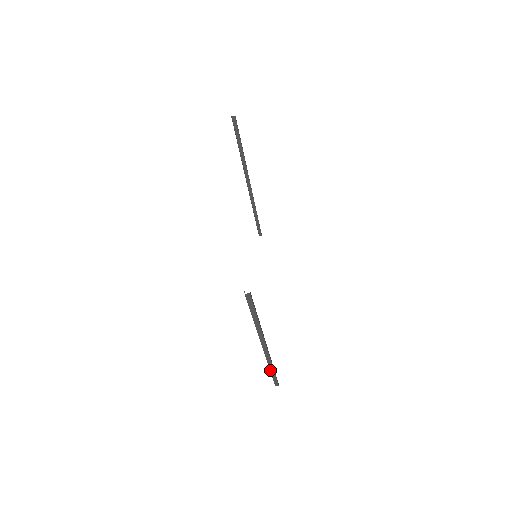
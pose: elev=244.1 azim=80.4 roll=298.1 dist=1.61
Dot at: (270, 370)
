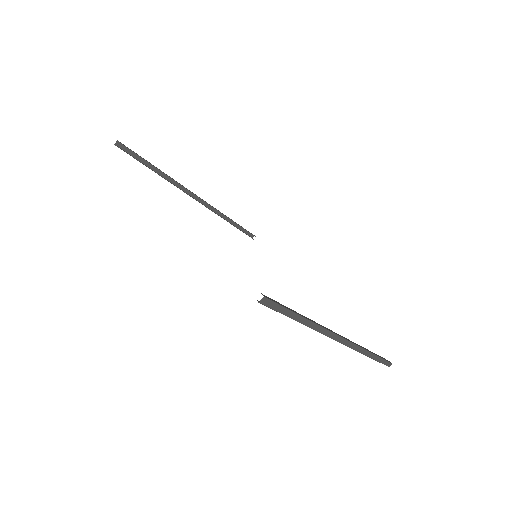
Dot at: (369, 357)
